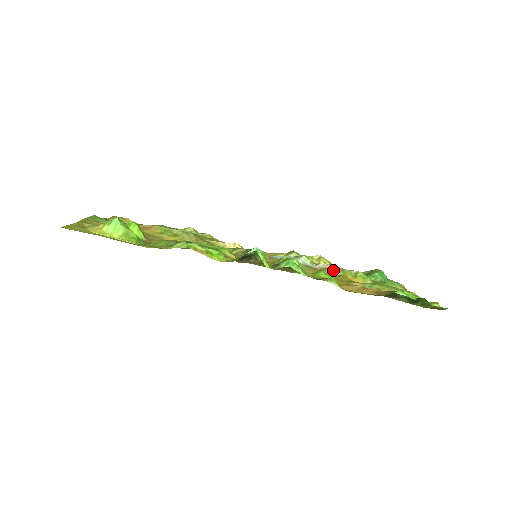
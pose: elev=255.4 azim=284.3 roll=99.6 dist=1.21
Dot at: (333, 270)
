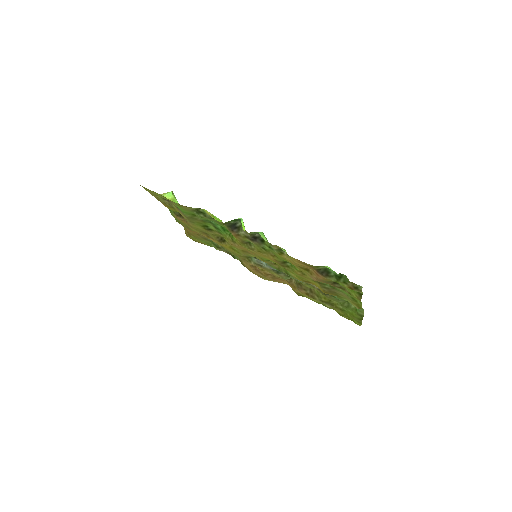
Dot at: occluded
